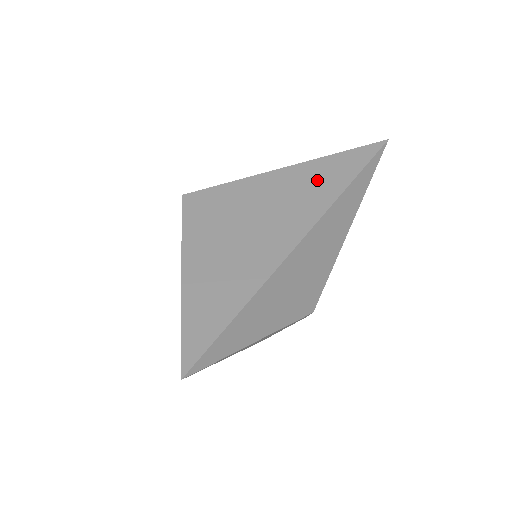
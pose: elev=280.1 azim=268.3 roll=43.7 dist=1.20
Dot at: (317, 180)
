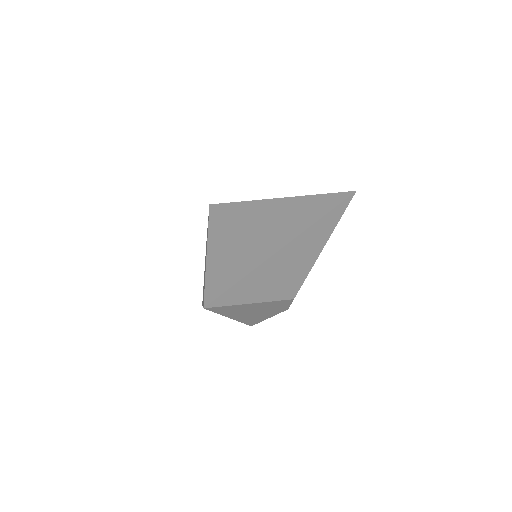
Dot at: (305, 208)
